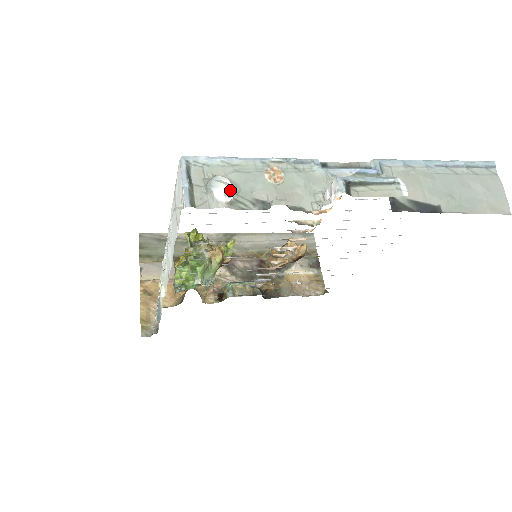
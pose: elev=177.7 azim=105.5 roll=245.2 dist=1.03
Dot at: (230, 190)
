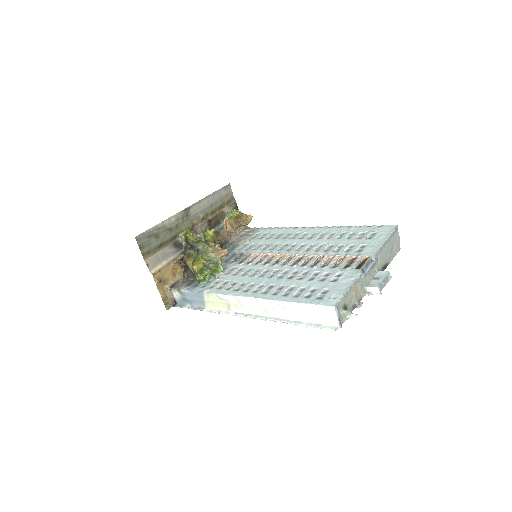
Dot at: (355, 315)
